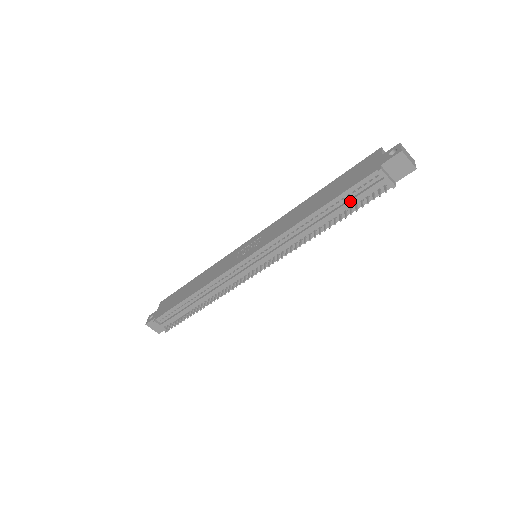
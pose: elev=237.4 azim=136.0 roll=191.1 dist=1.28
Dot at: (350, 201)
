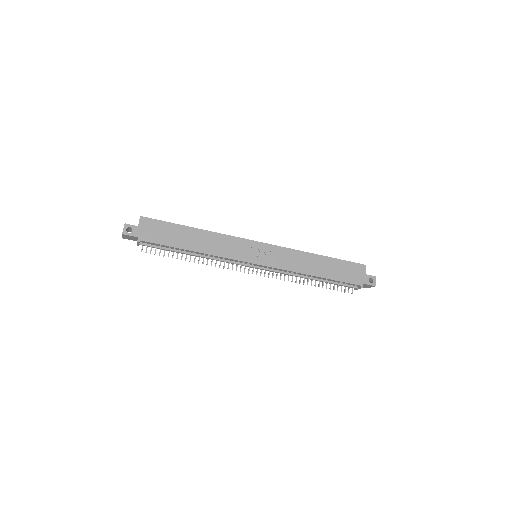
Dot at: (336, 284)
